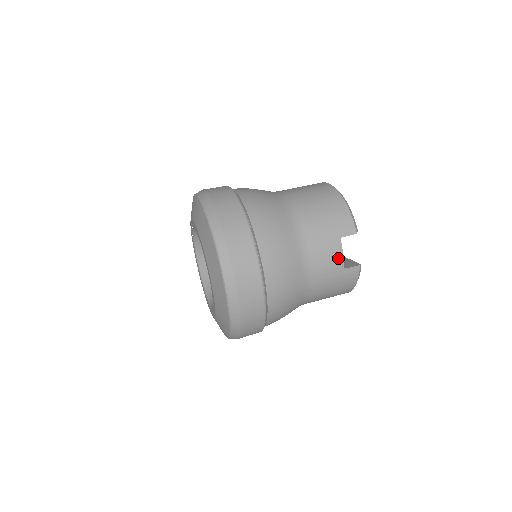
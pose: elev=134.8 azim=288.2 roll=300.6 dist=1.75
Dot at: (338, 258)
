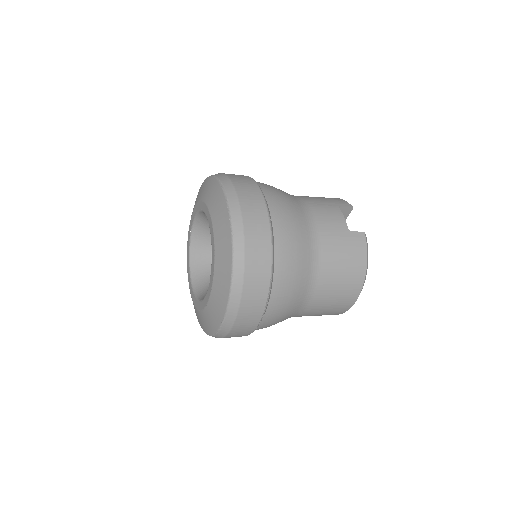
Dot at: (340, 219)
